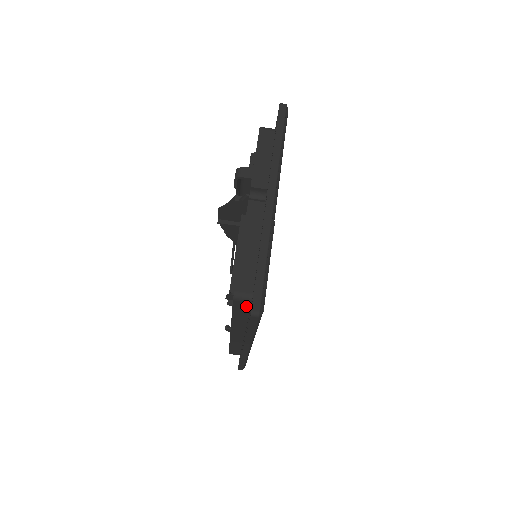
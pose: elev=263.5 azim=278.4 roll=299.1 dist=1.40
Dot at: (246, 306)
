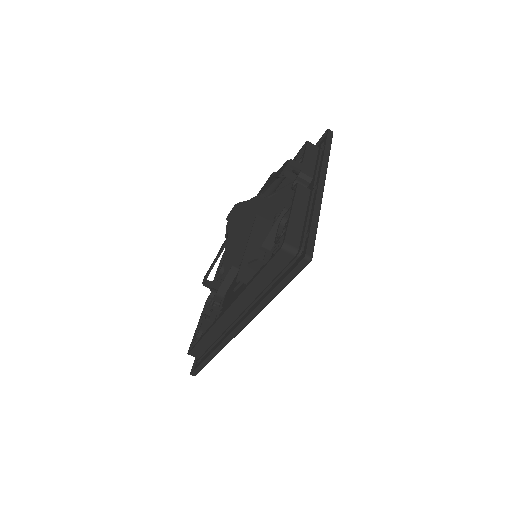
Dot at: (285, 261)
